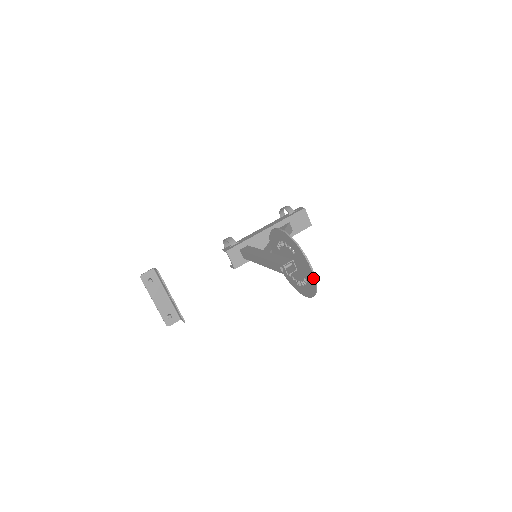
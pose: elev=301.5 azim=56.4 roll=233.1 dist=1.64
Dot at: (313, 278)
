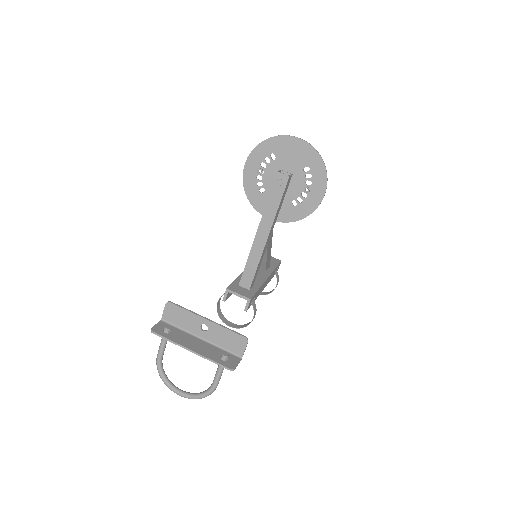
Dot at: (307, 145)
